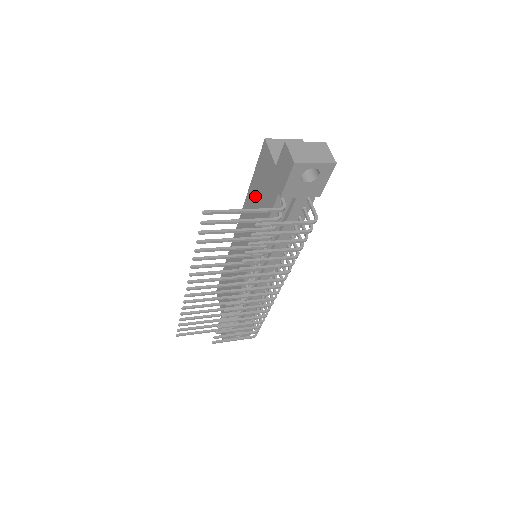
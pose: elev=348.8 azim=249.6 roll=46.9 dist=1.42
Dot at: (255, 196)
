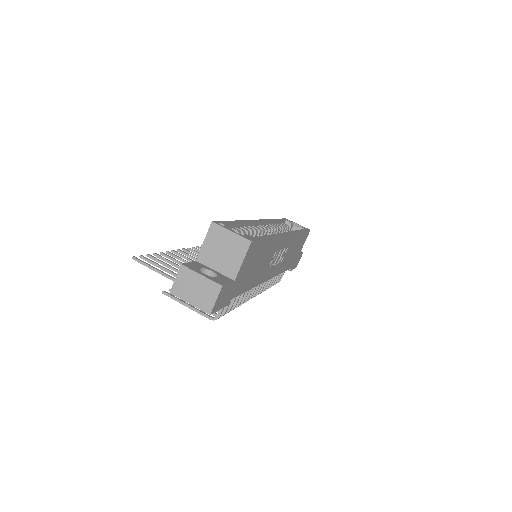
Dot at: occluded
